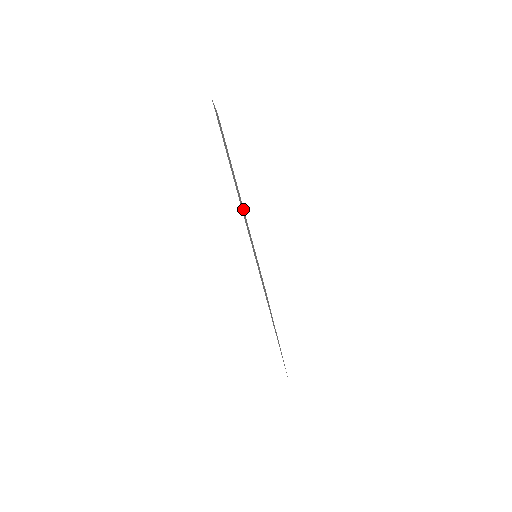
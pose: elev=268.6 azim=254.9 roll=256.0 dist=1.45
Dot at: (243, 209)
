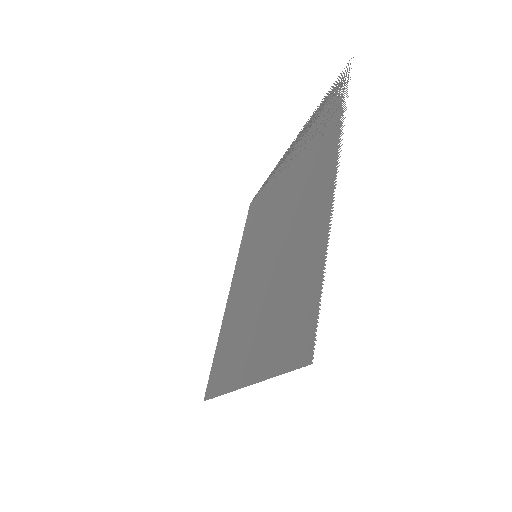
Dot at: (281, 206)
